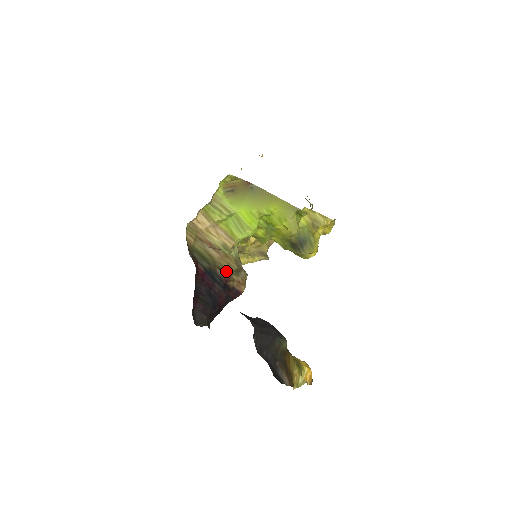
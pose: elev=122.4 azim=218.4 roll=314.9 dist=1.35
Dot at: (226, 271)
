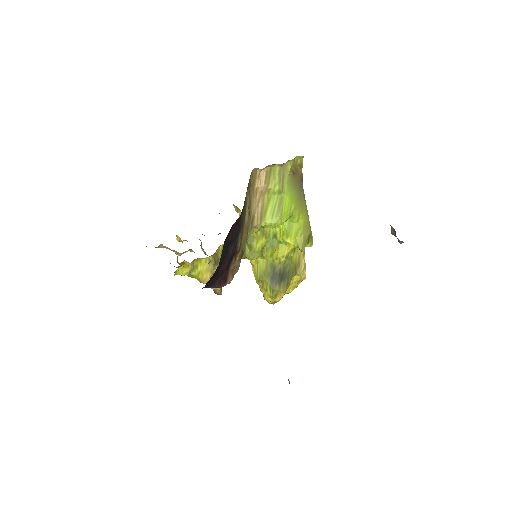
Dot at: (241, 243)
